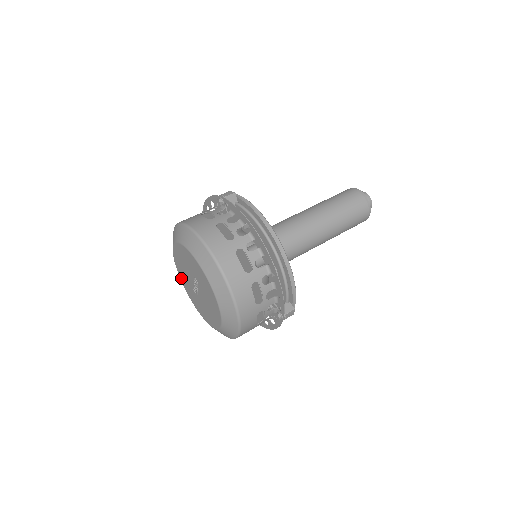
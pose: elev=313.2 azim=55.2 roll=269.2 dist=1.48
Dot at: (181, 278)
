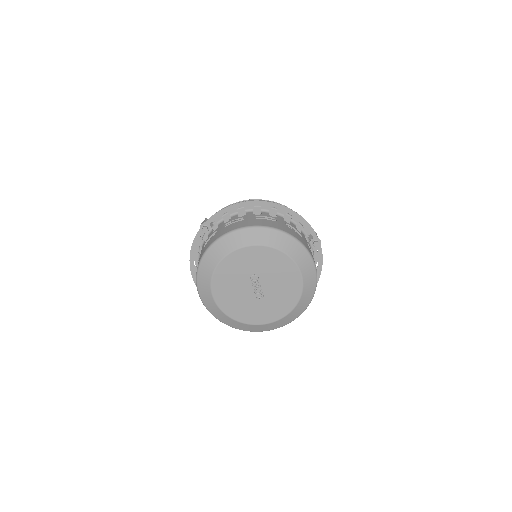
Dot at: (237, 317)
